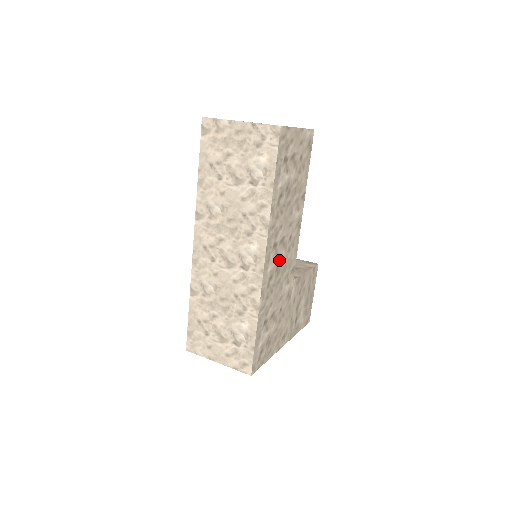
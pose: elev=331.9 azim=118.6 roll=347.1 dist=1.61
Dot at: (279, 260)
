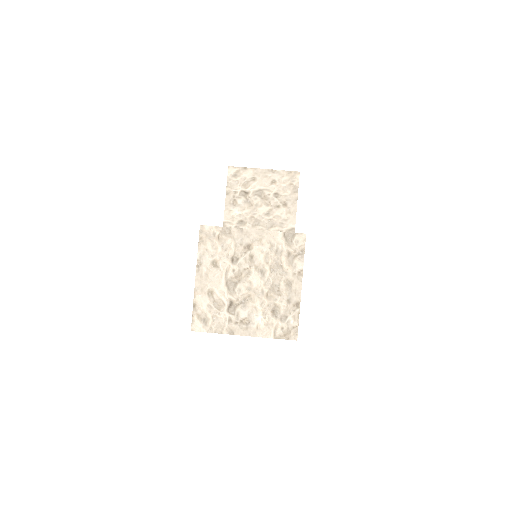
Dot at: occluded
